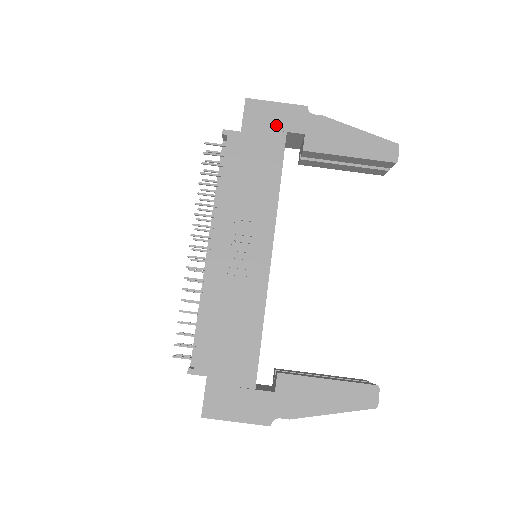
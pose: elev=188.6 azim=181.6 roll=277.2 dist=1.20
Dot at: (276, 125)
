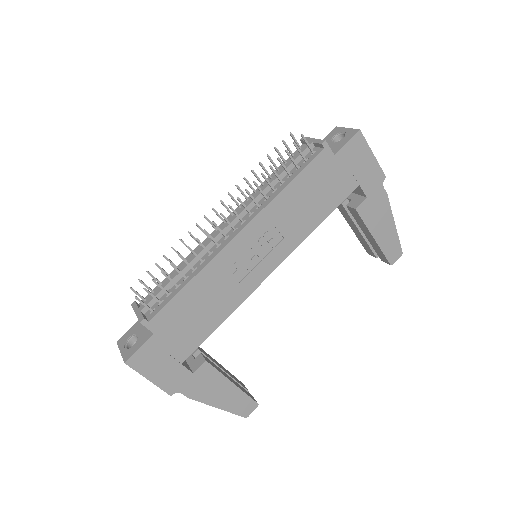
Dot at: (358, 173)
